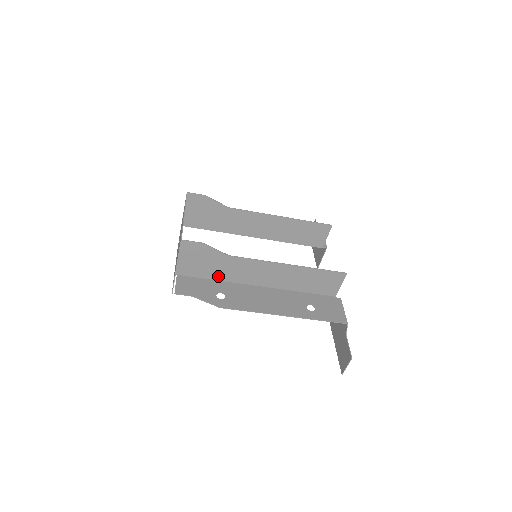
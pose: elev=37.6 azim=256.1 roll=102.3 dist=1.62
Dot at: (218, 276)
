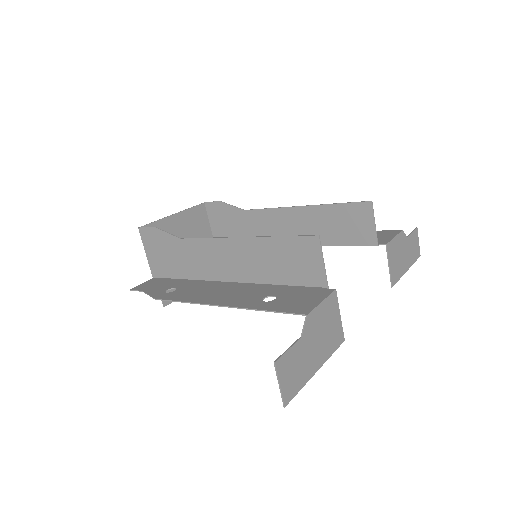
Dot at: (185, 273)
